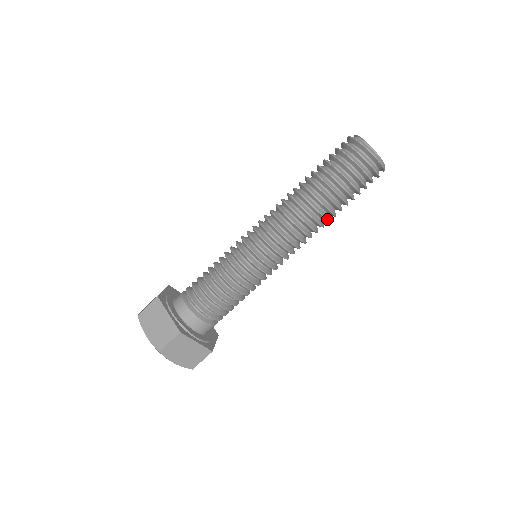
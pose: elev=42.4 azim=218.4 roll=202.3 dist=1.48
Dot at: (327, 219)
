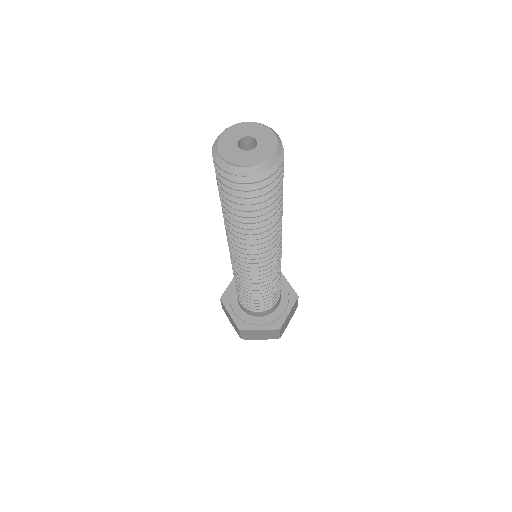
Dot at: (264, 231)
